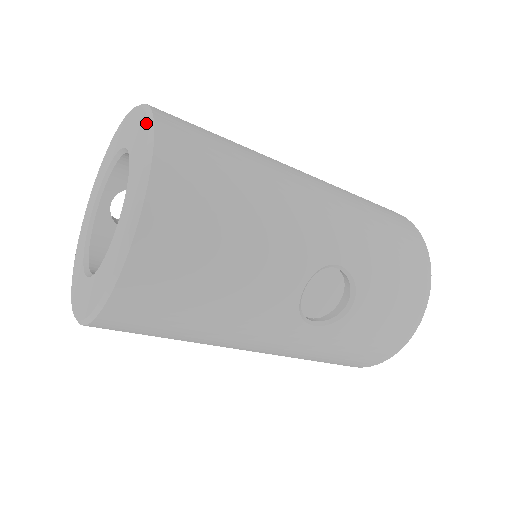
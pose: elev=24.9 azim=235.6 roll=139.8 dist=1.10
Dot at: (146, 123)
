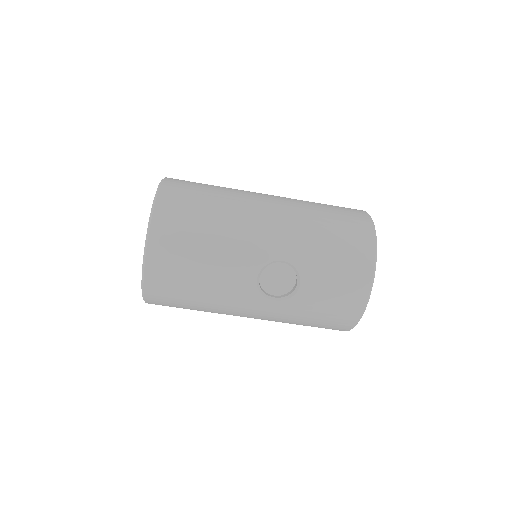
Dot at: (156, 194)
